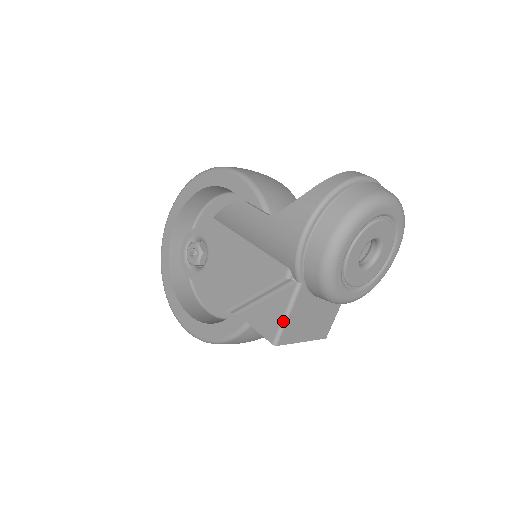
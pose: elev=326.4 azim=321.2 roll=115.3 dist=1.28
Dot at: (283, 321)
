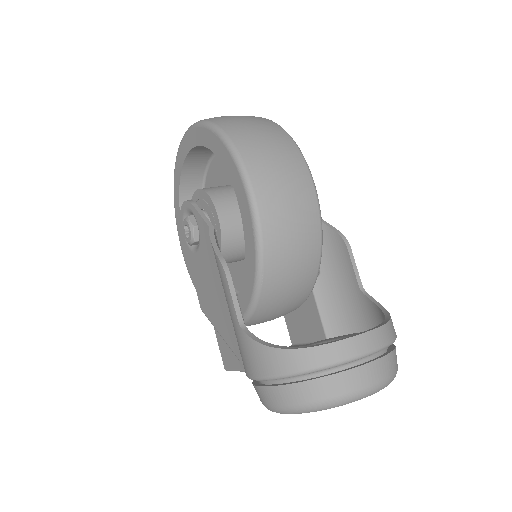
Dot at: (235, 370)
